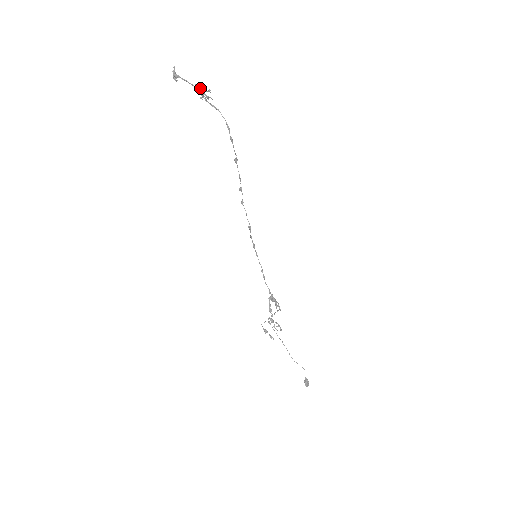
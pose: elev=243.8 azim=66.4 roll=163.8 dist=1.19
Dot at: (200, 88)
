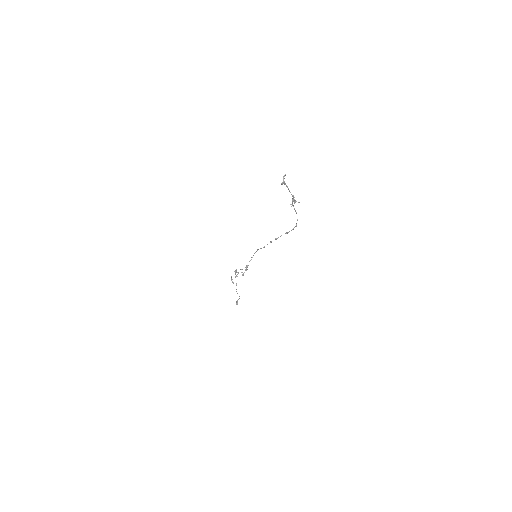
Dot at: (295, 201)
